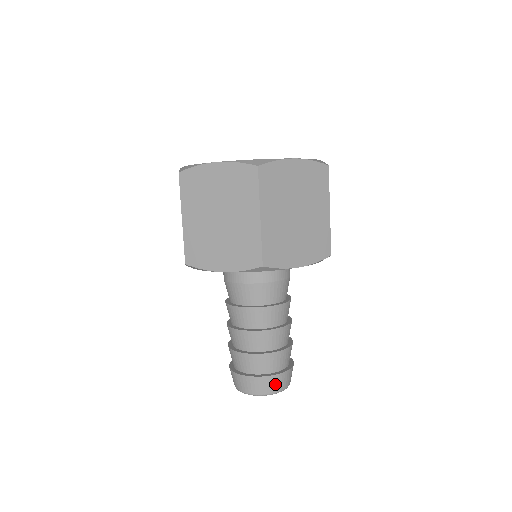
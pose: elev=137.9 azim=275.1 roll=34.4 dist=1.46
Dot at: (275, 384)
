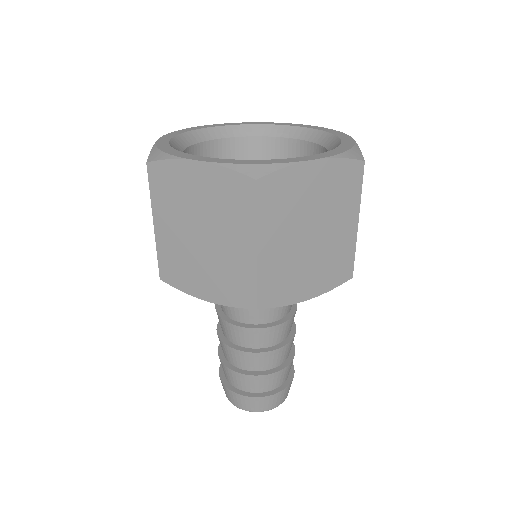
Dot at: (269, 403)
